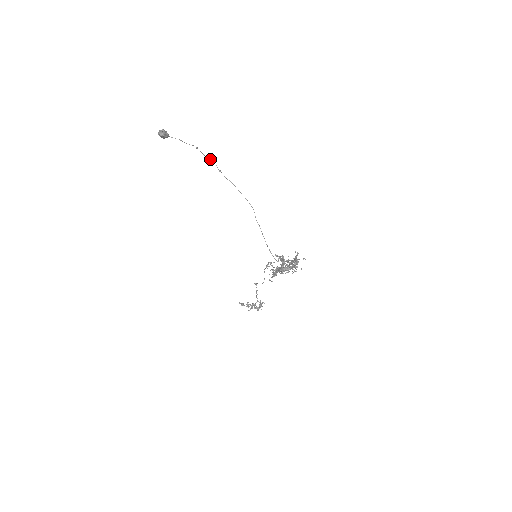
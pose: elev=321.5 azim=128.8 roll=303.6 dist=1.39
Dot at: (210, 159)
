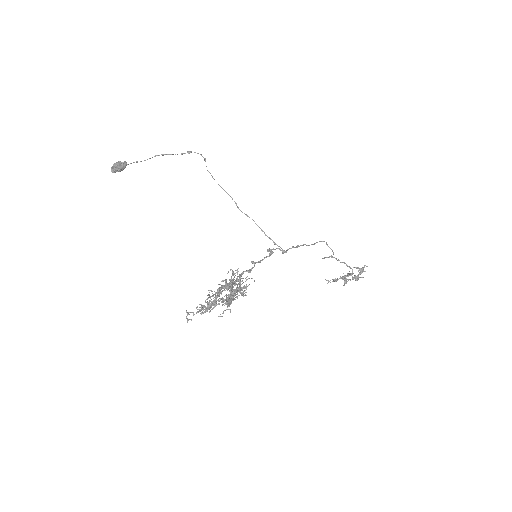
Dot at: (189, 153)
